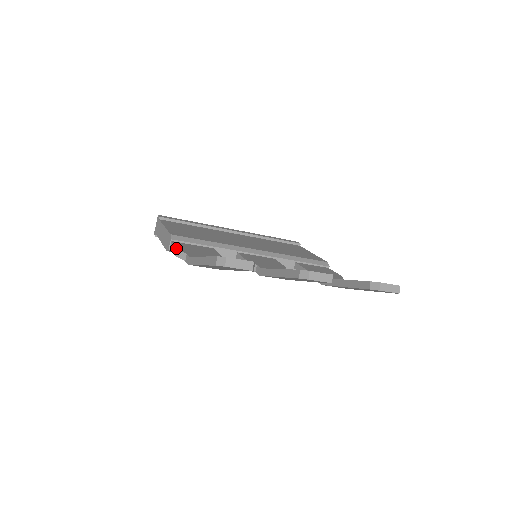
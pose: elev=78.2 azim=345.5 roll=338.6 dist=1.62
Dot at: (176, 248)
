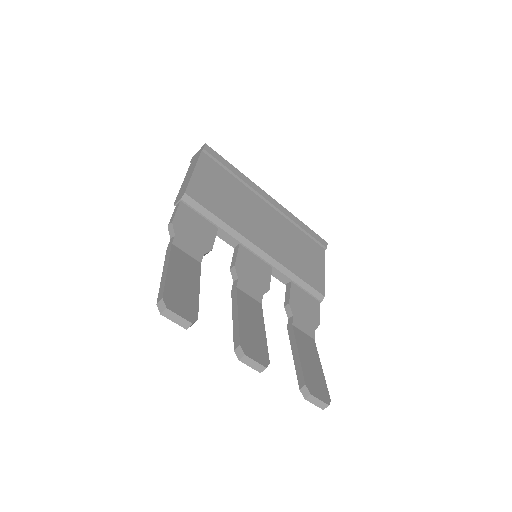
Dot at: (173, 219)
